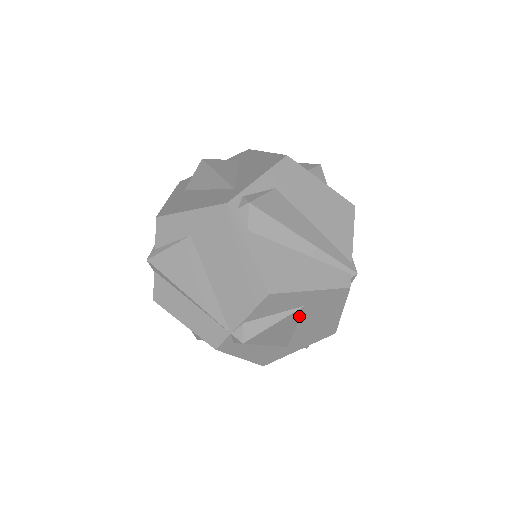
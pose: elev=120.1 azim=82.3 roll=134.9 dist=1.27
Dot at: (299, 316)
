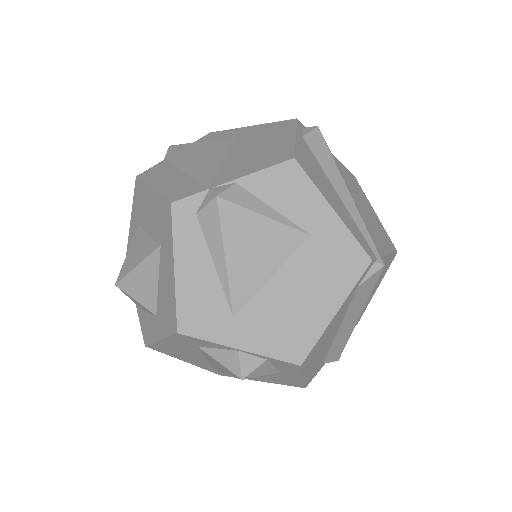
Dot at: (291, 251)
